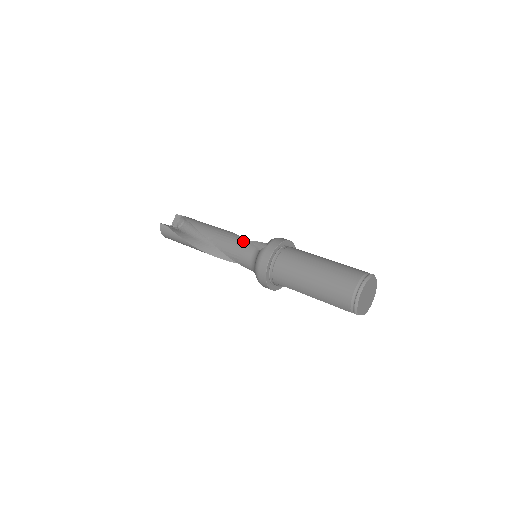
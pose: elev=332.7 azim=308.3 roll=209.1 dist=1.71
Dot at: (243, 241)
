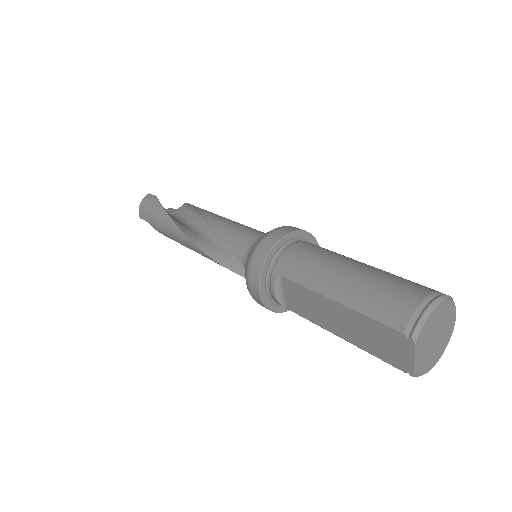
Dot at: occluded
